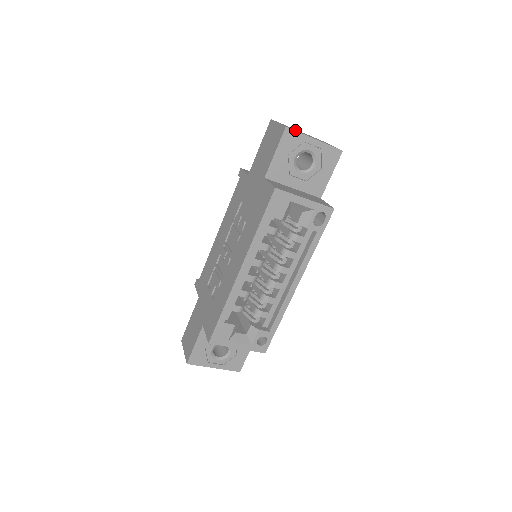
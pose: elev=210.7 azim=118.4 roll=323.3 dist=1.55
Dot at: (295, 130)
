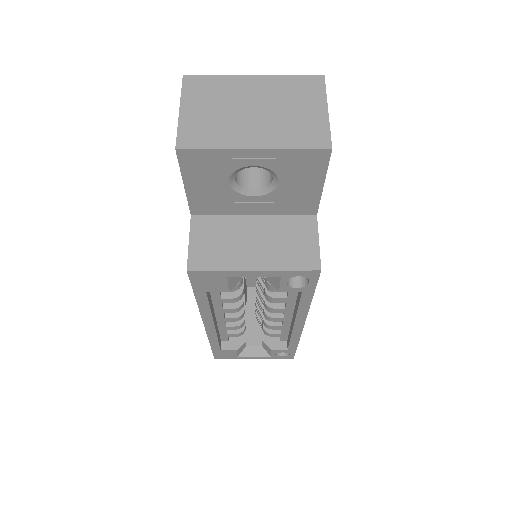
Dot at: (201, 144)
